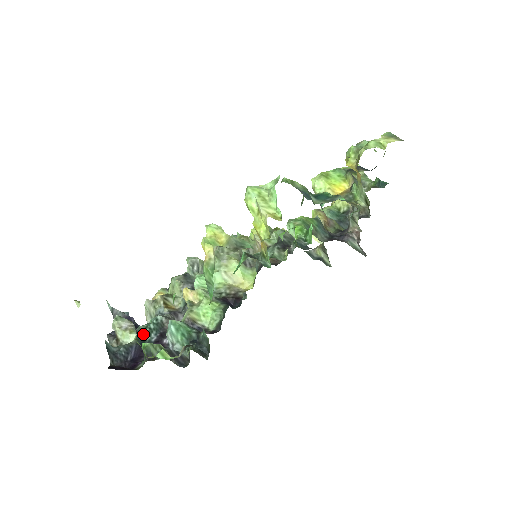
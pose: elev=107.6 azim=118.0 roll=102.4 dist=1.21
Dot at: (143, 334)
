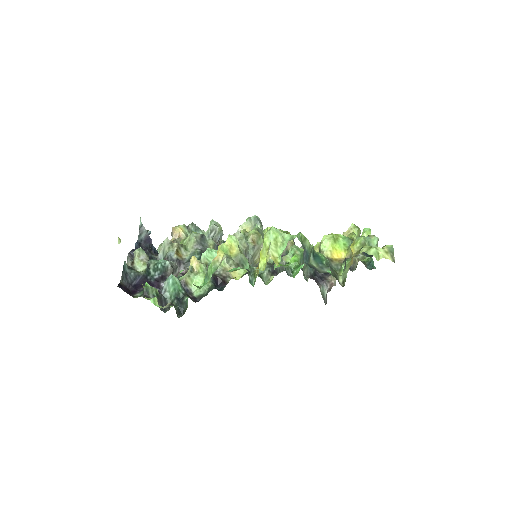
Dot at: (151, 268)
